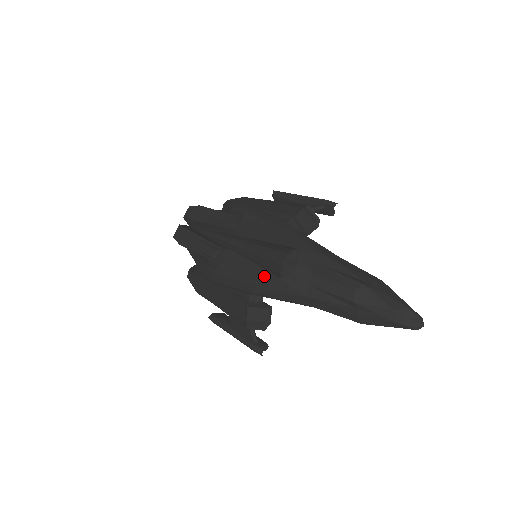
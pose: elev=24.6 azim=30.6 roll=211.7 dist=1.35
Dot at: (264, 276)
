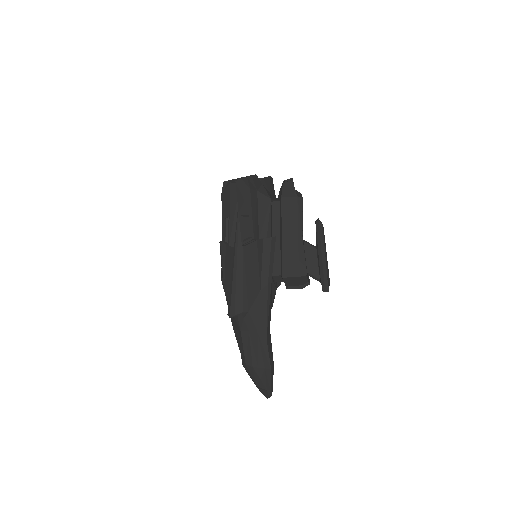
Dot at: (229, 293)
